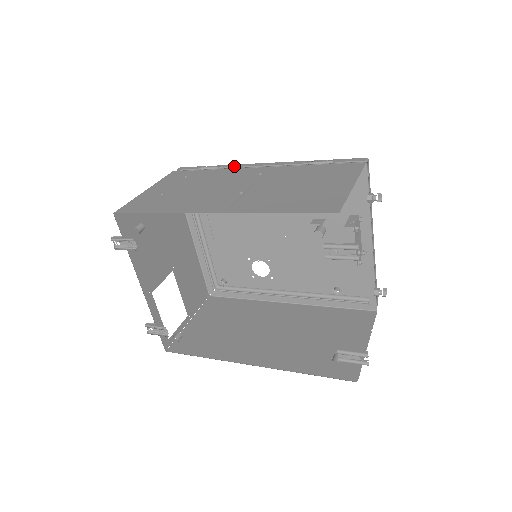
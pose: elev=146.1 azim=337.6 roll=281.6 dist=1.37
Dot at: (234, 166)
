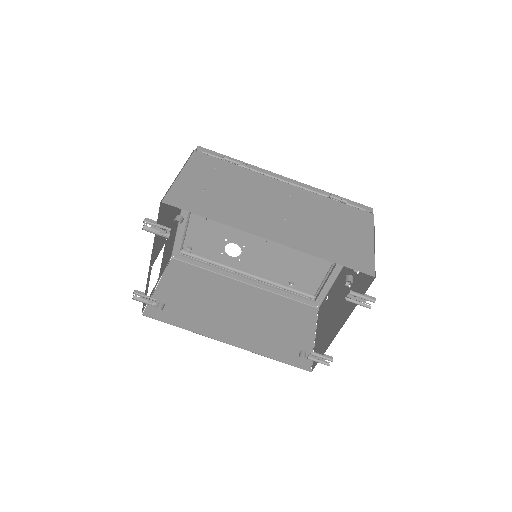
Dot at: (258, 170)
